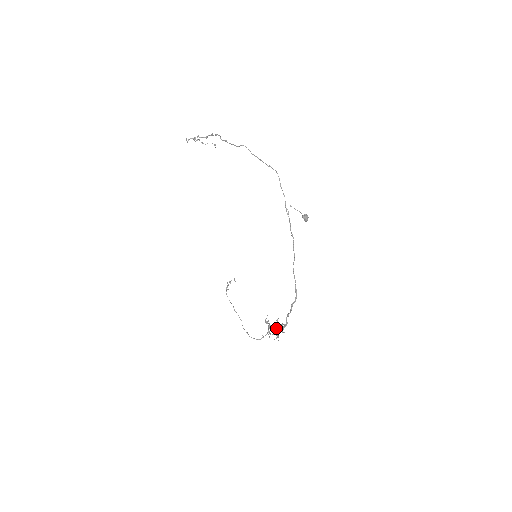
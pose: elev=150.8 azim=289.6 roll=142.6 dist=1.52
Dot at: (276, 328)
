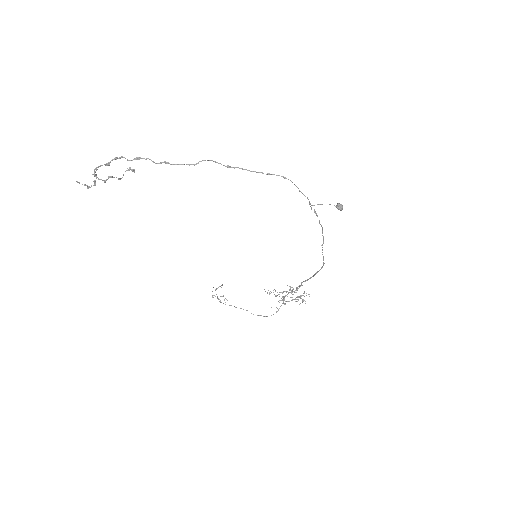
Dot at: (281, 292)
